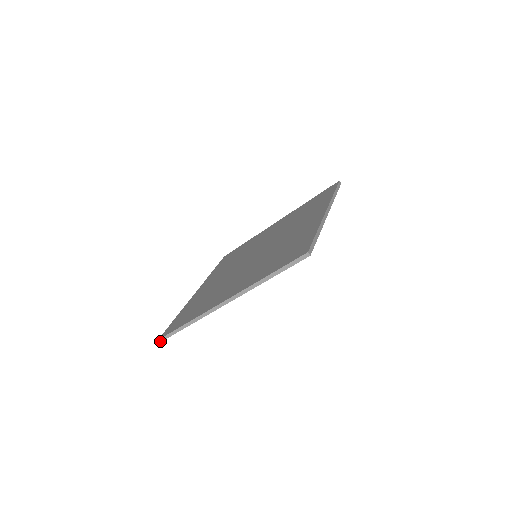
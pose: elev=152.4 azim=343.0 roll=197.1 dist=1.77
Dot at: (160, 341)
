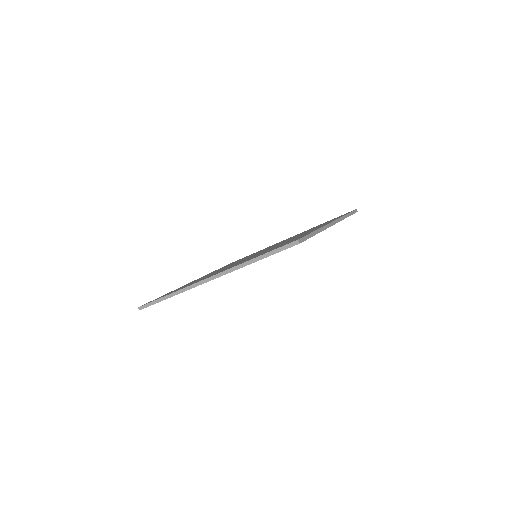
Dot at: (140, 309)
